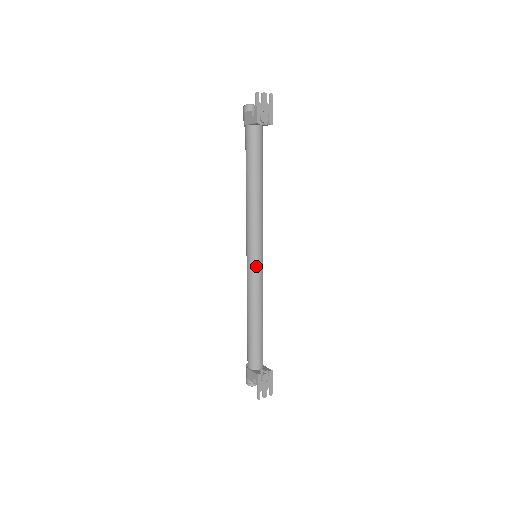
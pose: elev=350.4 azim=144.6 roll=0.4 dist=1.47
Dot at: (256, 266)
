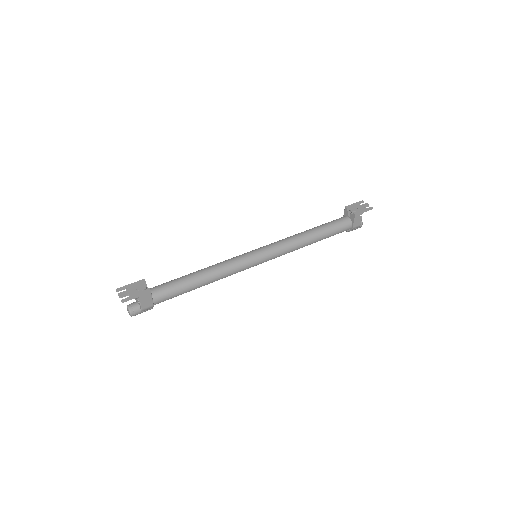
Dot at: (247, 253)
